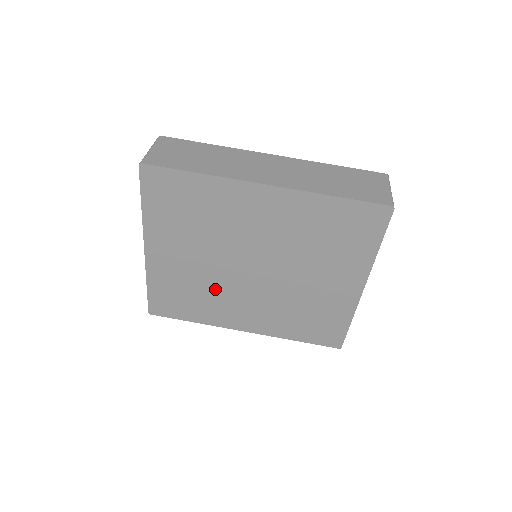
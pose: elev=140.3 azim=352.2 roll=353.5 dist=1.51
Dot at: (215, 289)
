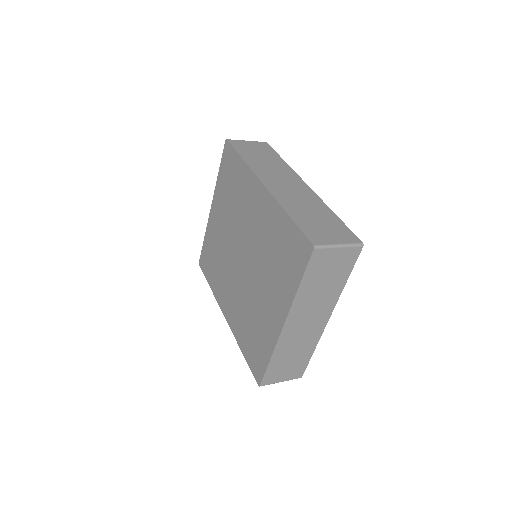
Dot at: (224, 264)
